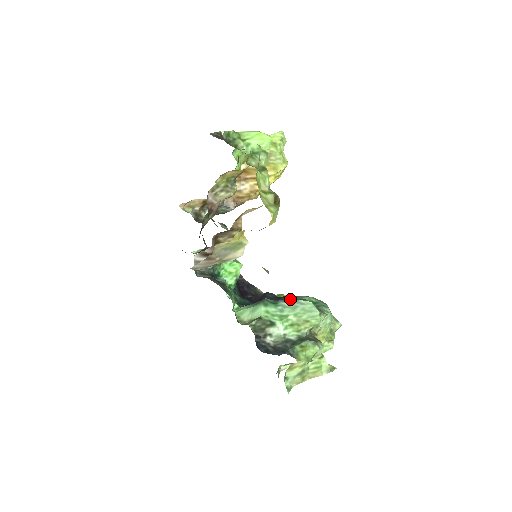
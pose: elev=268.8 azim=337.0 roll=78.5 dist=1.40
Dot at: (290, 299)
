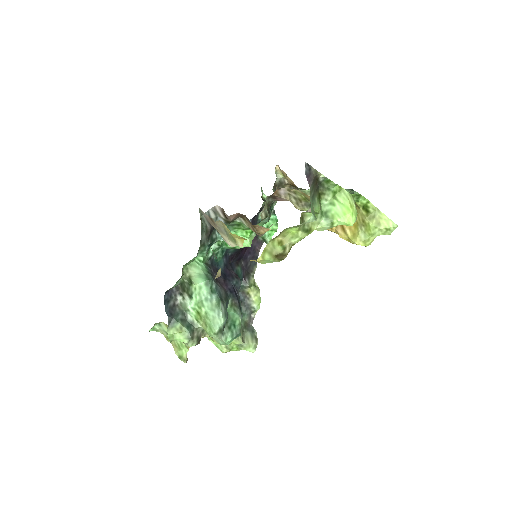
Dot at: (221, 303)
